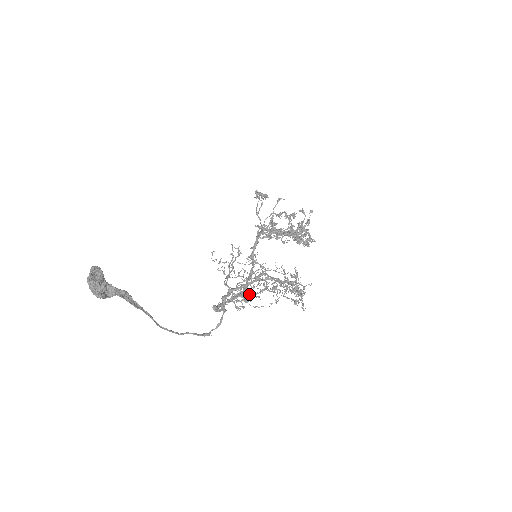
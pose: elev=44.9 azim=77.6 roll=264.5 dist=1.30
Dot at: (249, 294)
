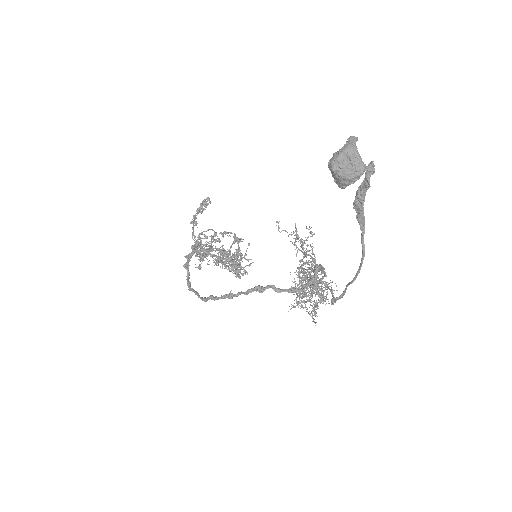
Dot at: (313, 282)
